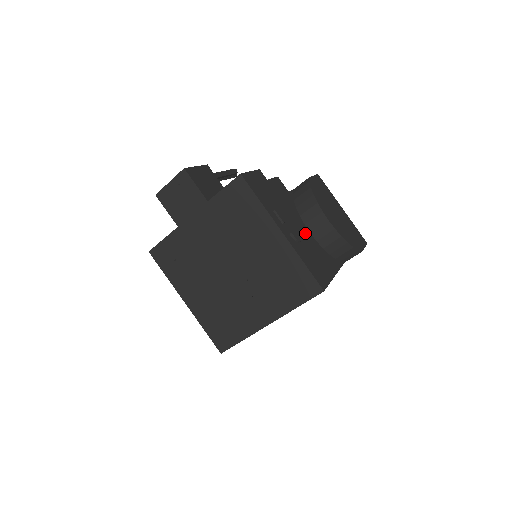
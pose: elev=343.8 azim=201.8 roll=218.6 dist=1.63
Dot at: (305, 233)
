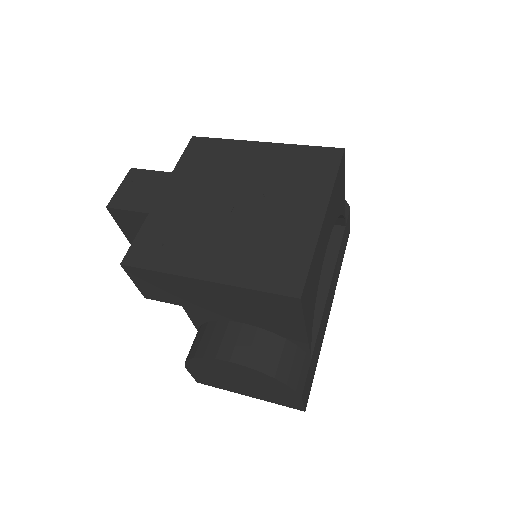
Dot at: occluded
